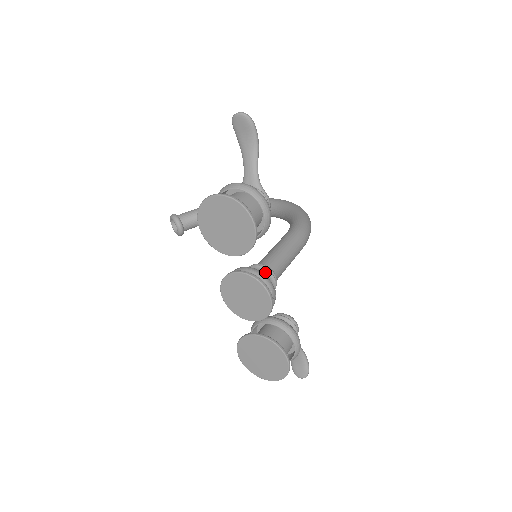
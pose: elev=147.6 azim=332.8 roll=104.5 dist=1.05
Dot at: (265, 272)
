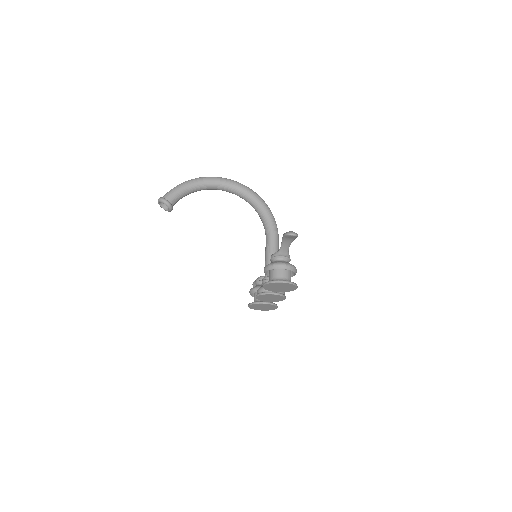
Dot at: occluded
